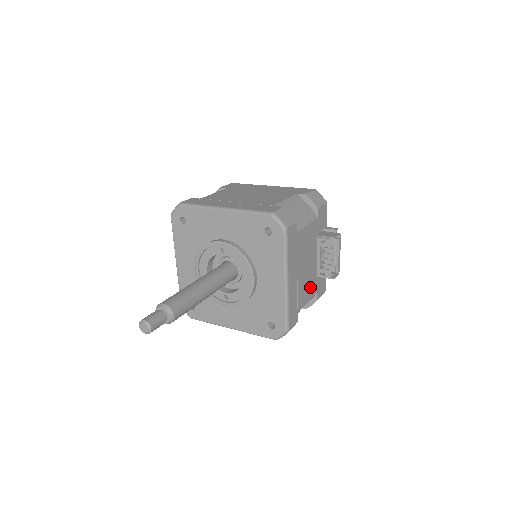
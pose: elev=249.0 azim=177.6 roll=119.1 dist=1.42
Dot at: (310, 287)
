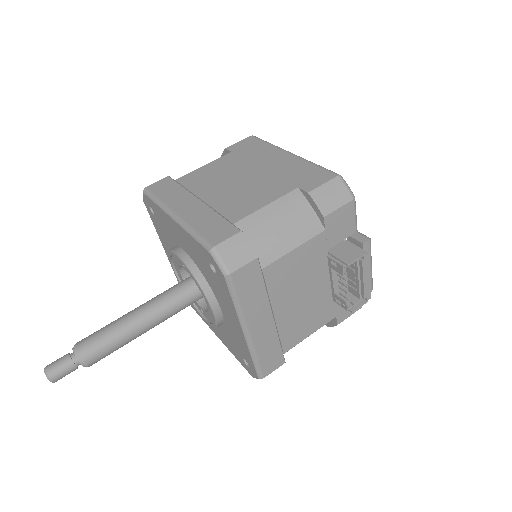
Dot at: (315, 317)
